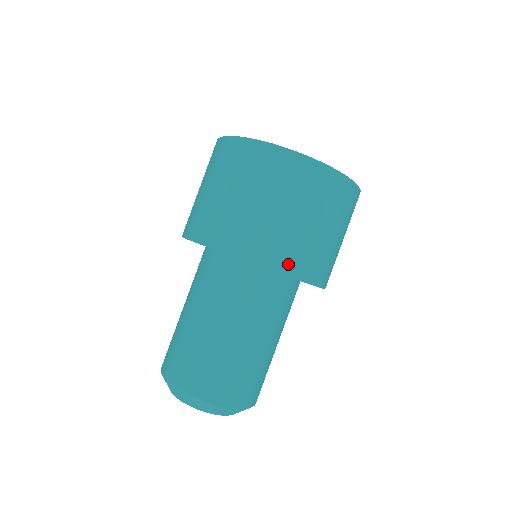
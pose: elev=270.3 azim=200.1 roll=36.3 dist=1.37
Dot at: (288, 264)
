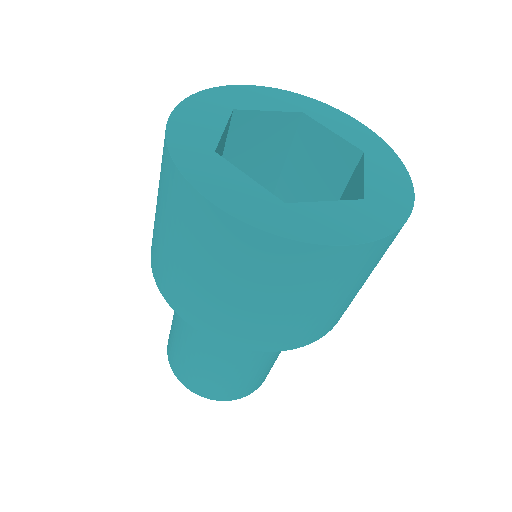
Dot at: (293, 342)
